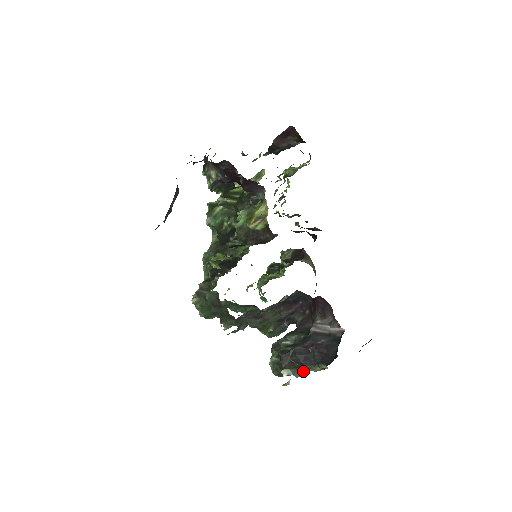
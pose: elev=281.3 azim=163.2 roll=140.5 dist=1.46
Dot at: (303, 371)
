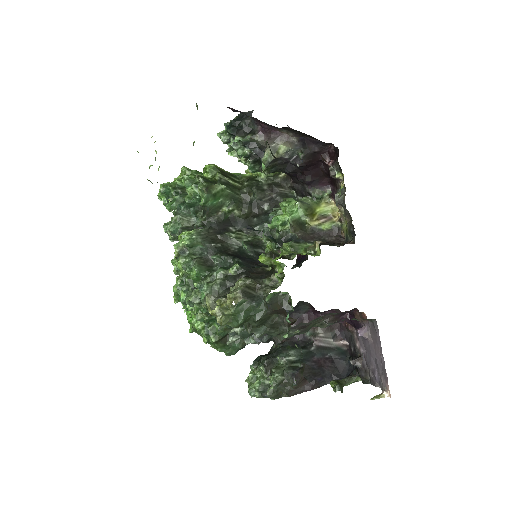
Dot at: (342, 386)
